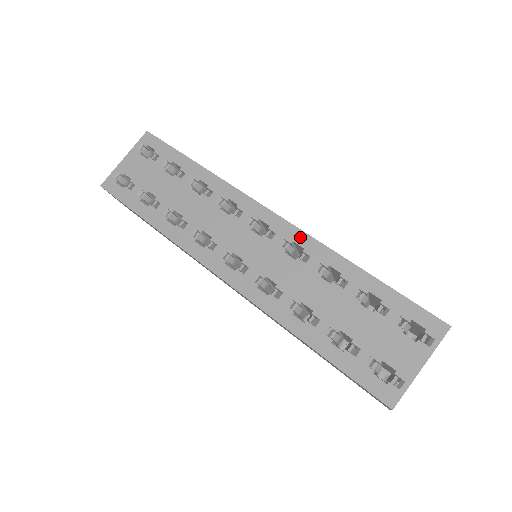
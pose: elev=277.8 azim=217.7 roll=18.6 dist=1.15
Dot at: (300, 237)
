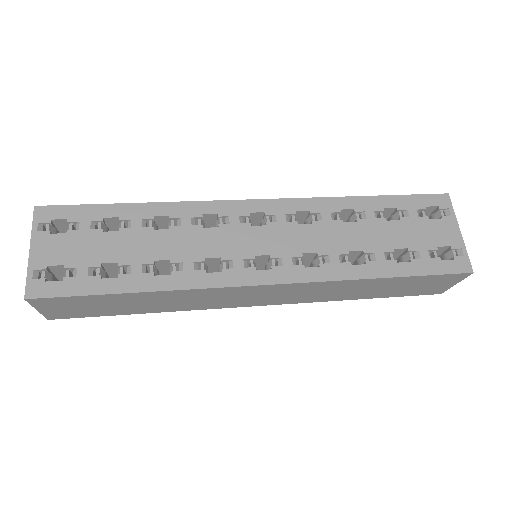
Dot at: (298, 204)
